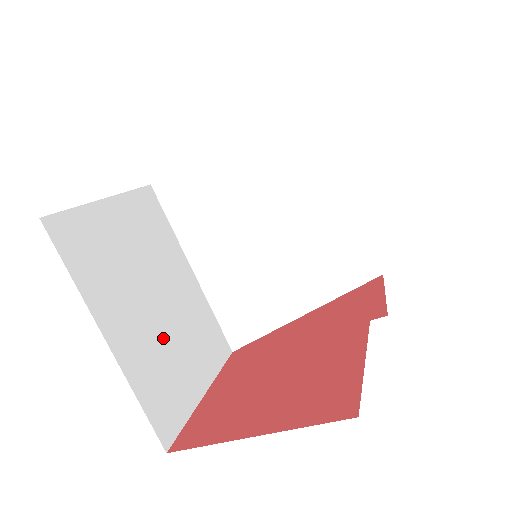
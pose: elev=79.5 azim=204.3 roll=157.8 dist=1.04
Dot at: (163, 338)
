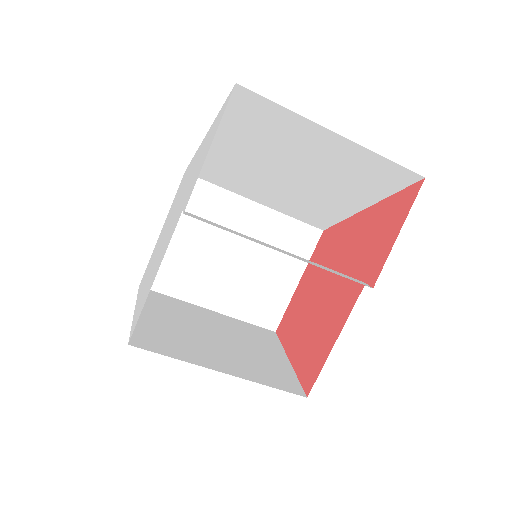
Dot at: (249, 277)
